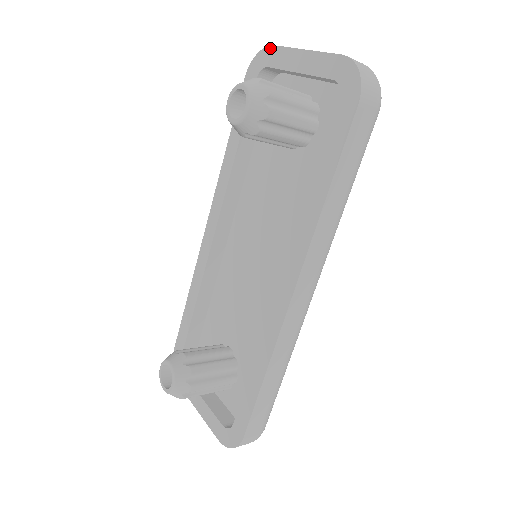
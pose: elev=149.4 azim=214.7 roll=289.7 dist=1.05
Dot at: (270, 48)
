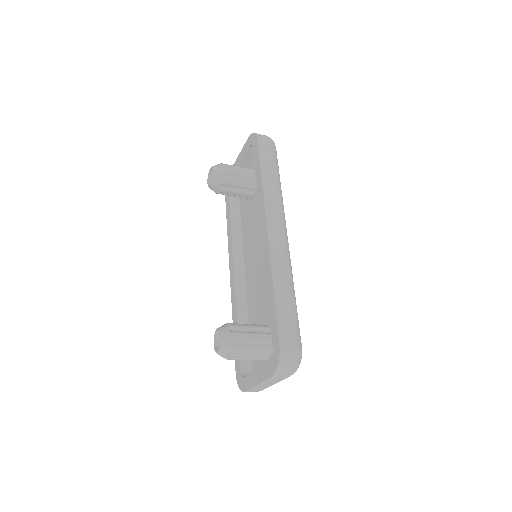
Dot at: occluded
